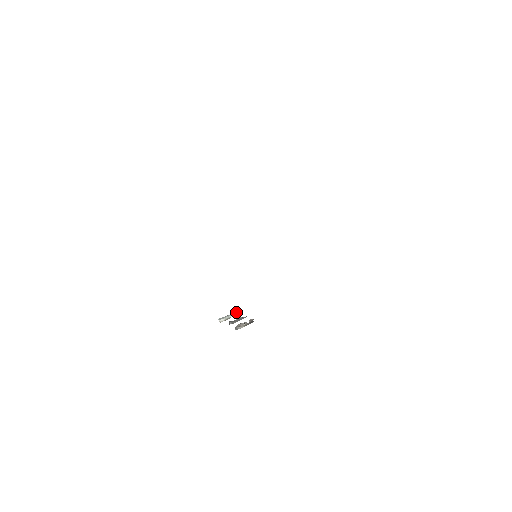
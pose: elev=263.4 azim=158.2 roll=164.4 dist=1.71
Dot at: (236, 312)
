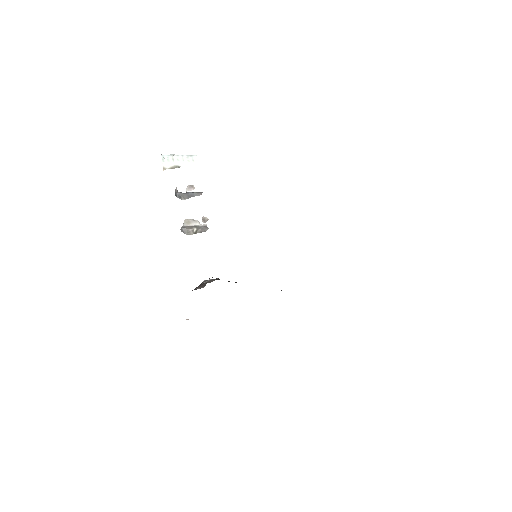
Dot at: occluded
